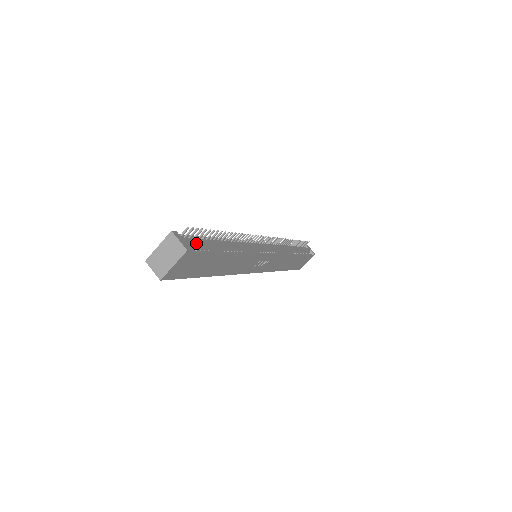
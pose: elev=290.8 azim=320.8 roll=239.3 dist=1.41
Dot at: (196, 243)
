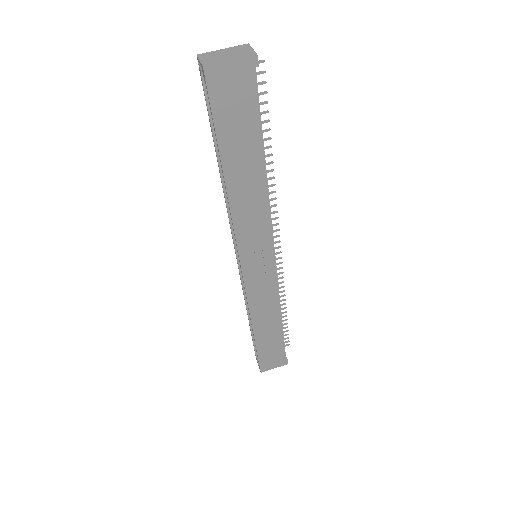
Dot at: (257, 86)
